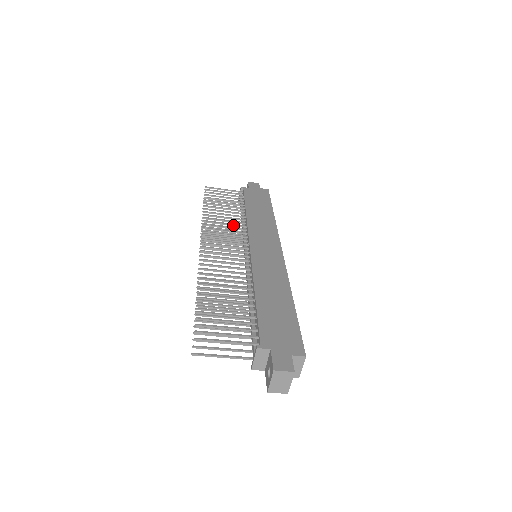
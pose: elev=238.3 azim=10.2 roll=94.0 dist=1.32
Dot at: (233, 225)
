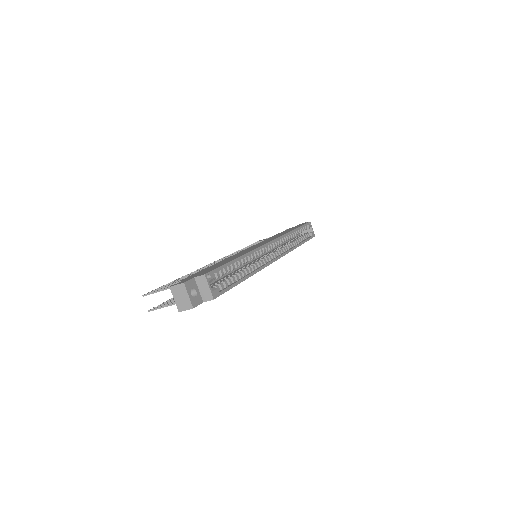
Dot at: occluded
